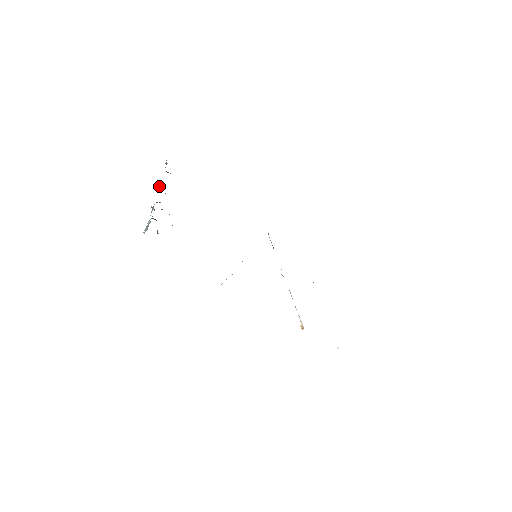
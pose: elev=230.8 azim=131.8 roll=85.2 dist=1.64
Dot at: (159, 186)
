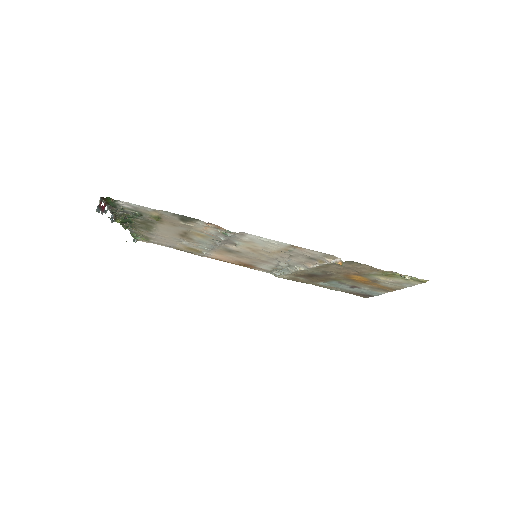
Dot at: occluded
